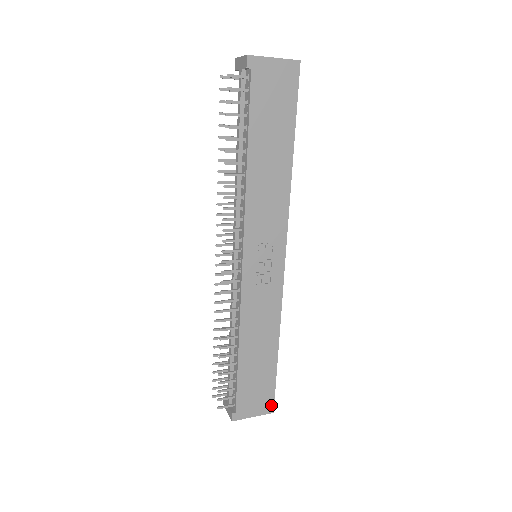
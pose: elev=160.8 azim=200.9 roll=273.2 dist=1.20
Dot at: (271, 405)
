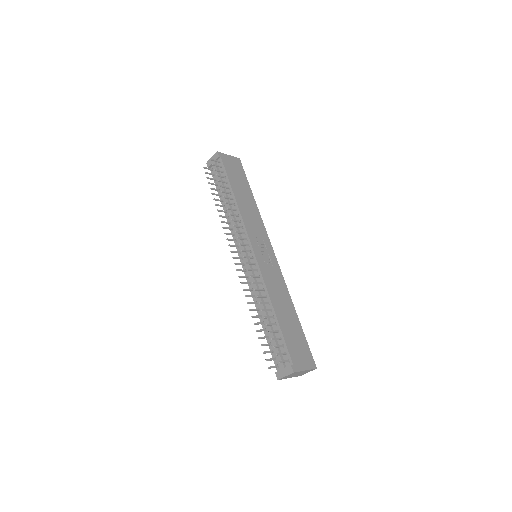
Dot at: (312, 361)
